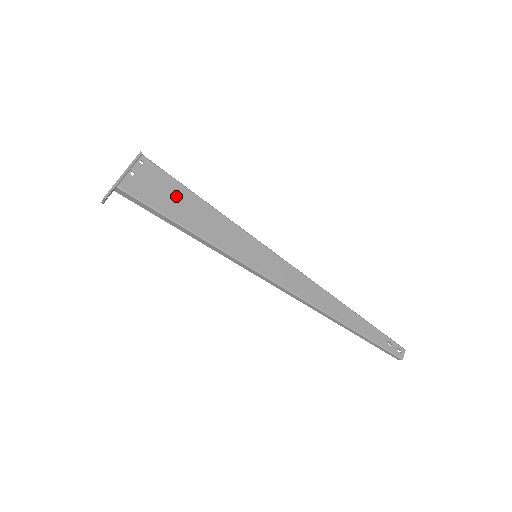
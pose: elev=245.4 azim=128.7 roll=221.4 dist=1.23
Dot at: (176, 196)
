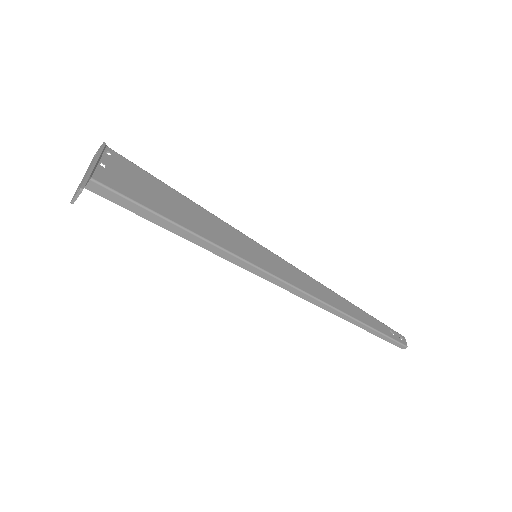
Dot at: (158, 192)
